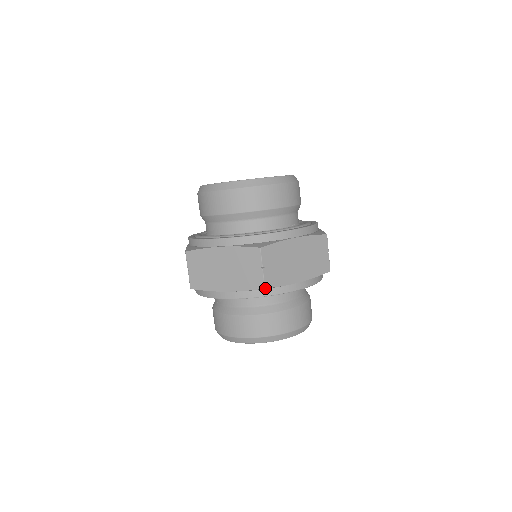
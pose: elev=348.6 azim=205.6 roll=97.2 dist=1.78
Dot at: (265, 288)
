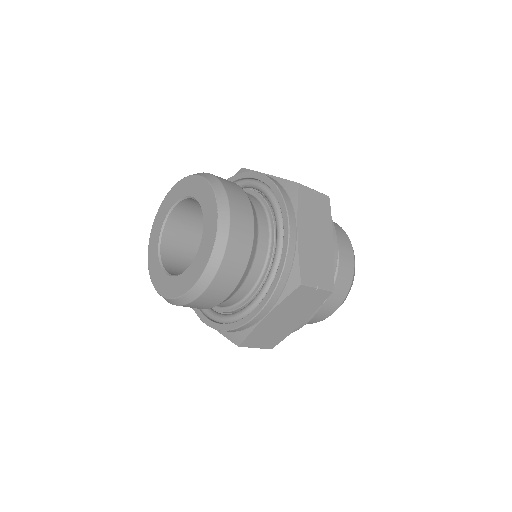
Dot at: (332, 291)
